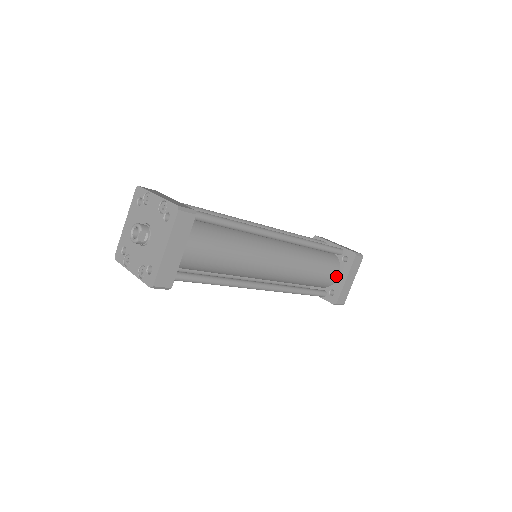
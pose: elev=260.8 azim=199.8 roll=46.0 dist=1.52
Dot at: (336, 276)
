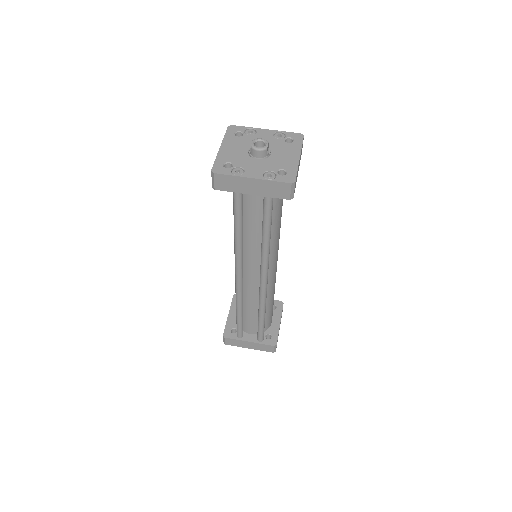
Dot at: (272, 320)
